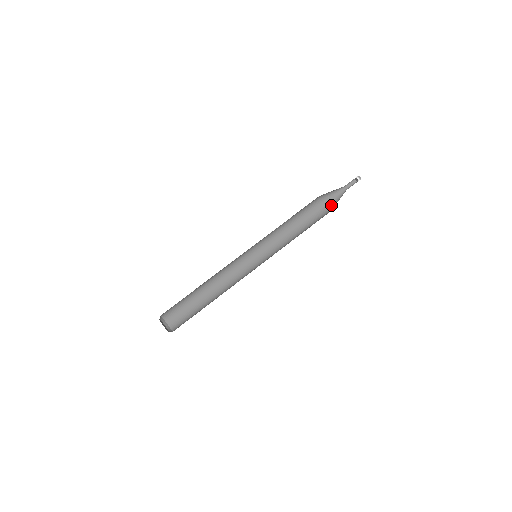
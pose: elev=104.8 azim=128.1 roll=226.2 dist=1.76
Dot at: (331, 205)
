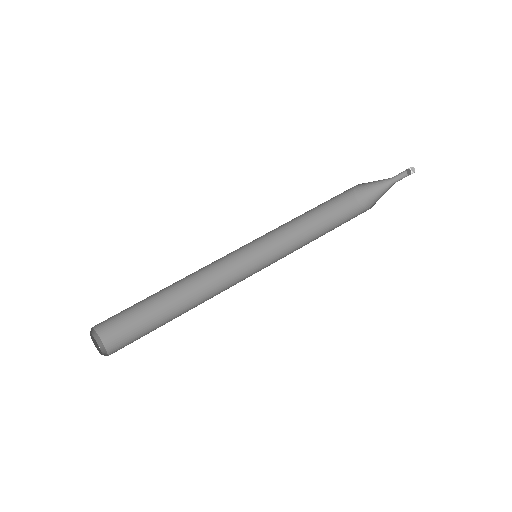
Dot at: (369, 201)
